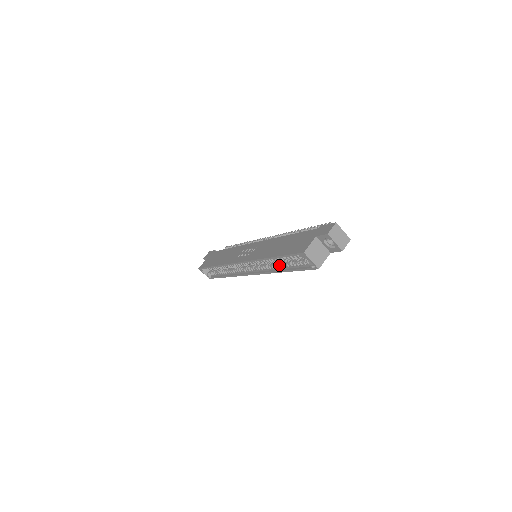
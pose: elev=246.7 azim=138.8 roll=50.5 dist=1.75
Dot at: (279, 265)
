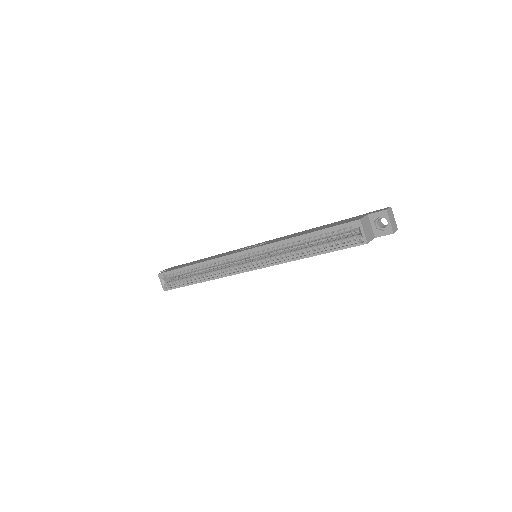
Dot at: (304, 249)
